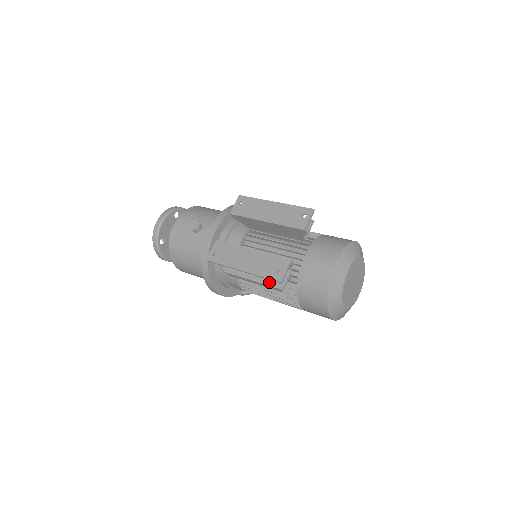
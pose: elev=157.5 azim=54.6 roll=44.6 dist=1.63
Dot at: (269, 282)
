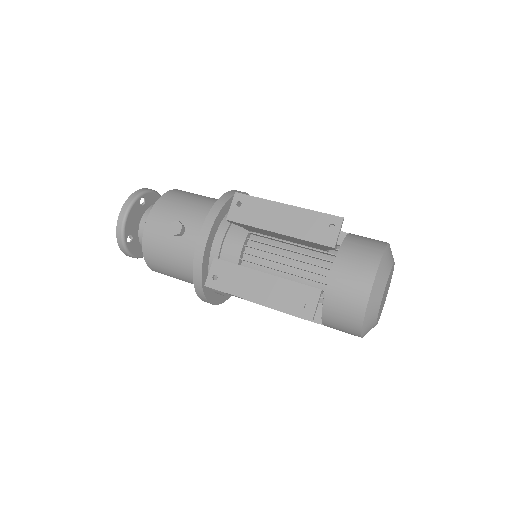
Dot at: occluded
